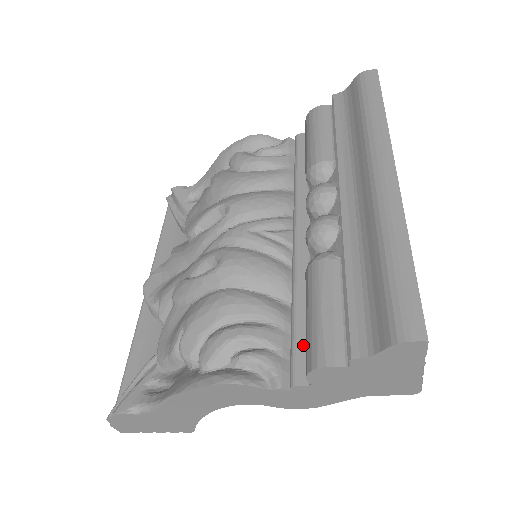
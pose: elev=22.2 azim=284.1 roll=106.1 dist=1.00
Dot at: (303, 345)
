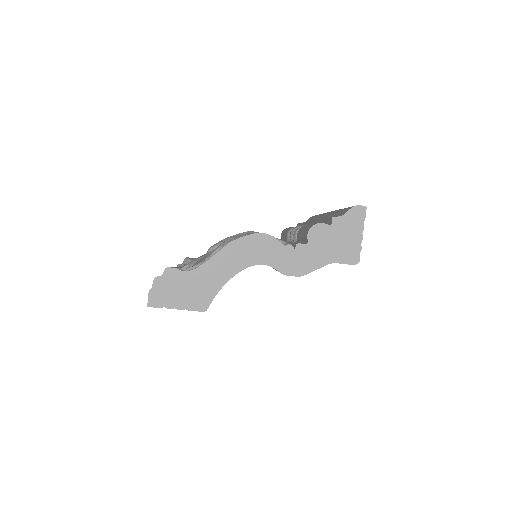
Dot at: occluded
